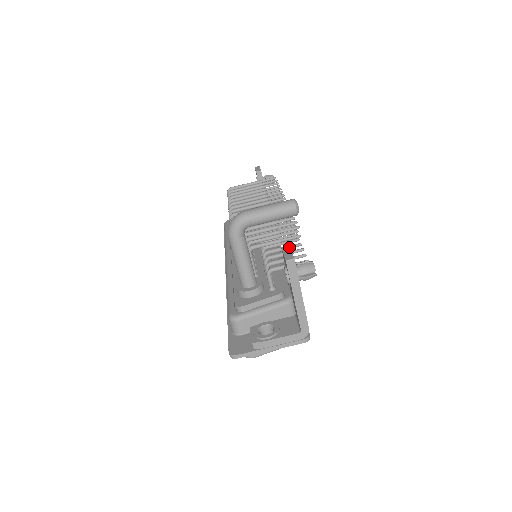
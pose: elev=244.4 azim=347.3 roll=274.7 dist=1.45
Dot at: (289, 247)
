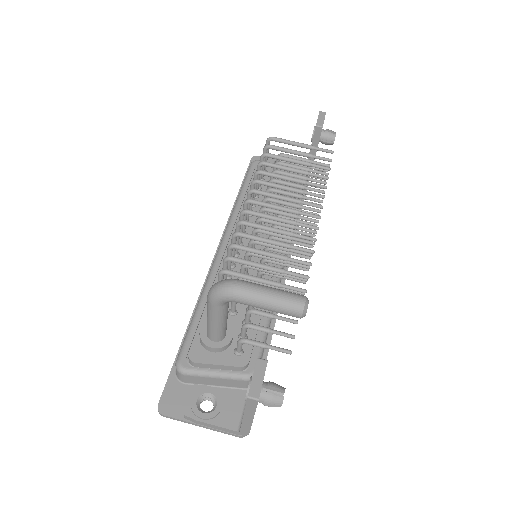
Dot at: (265, 366)
